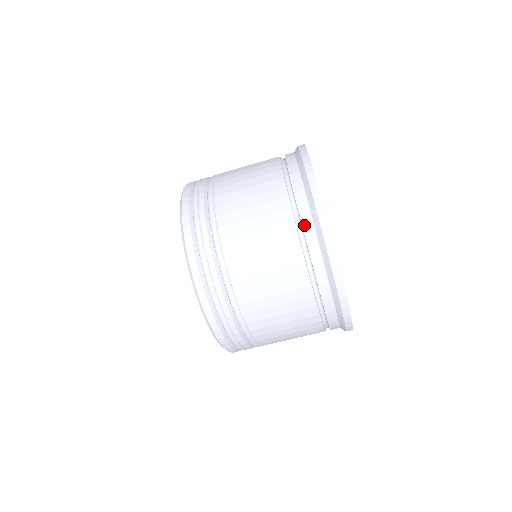
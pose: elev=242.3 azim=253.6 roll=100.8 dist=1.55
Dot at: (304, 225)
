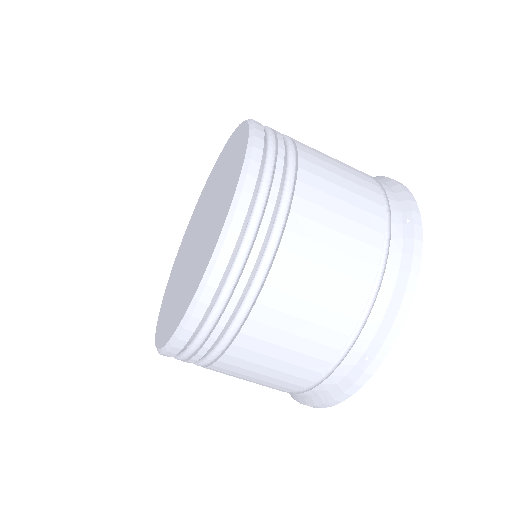
Dot at: (346, 360)
